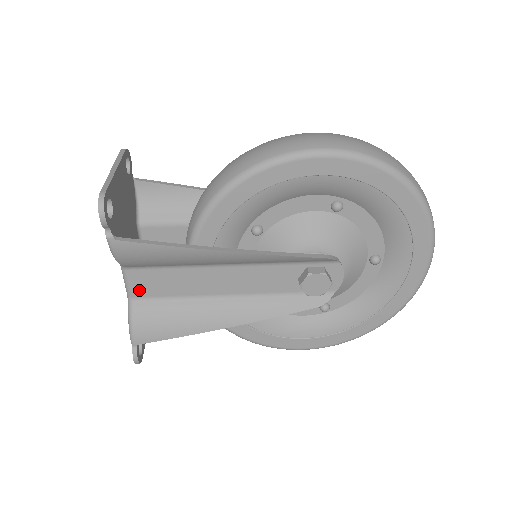
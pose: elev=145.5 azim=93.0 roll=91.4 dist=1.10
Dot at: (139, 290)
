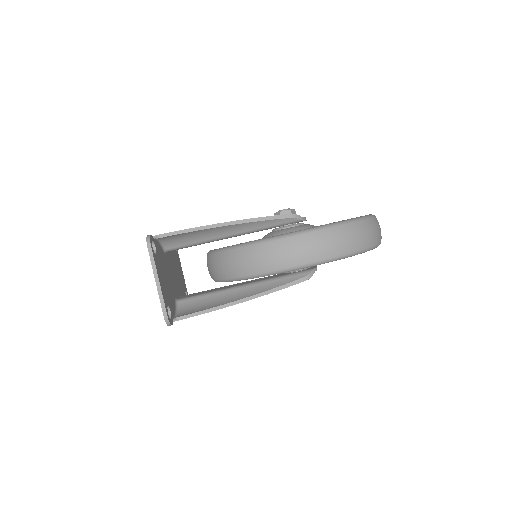
Dot at: occluded
